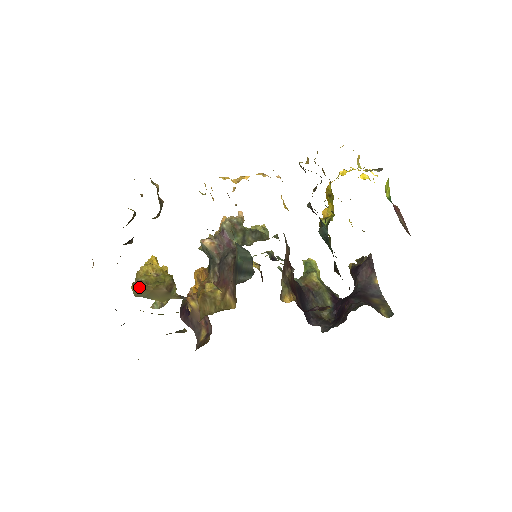
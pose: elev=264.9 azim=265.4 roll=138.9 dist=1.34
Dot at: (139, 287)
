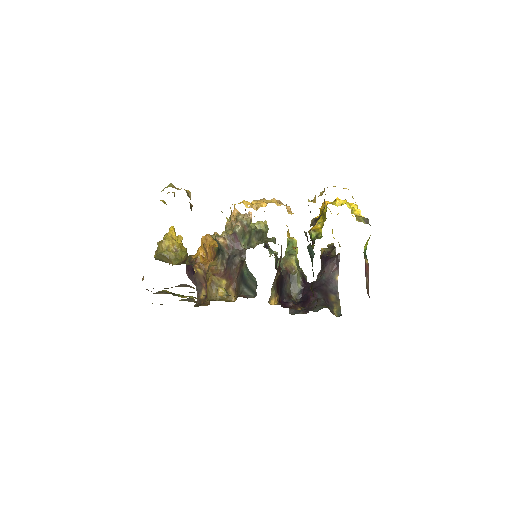
Dot at: (161, 258)
